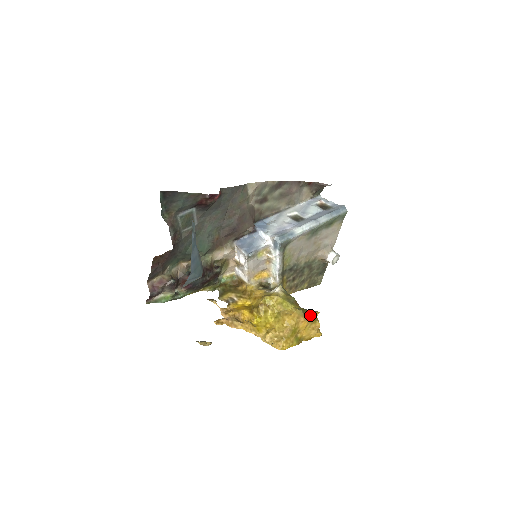
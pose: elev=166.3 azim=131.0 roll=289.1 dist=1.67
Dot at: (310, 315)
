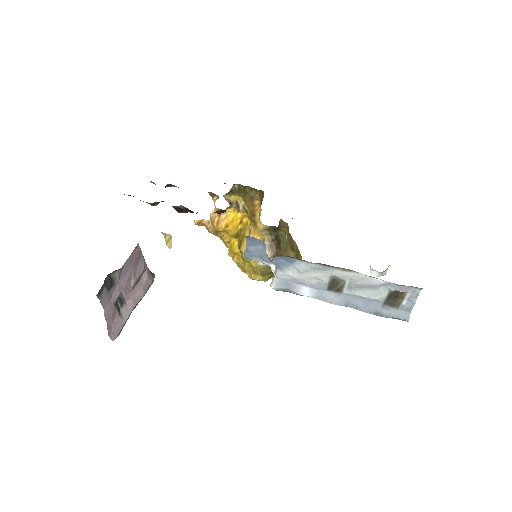
Dot at: occluded
